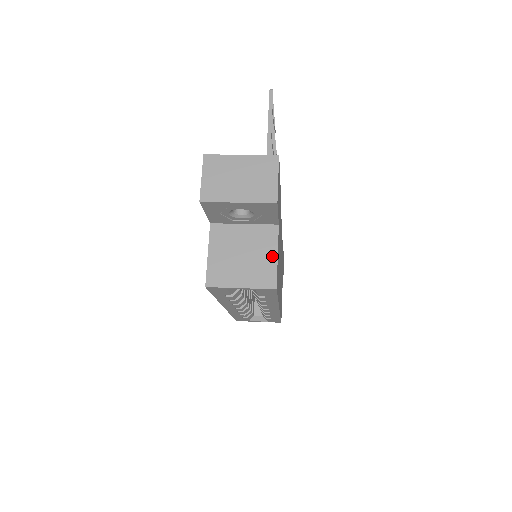
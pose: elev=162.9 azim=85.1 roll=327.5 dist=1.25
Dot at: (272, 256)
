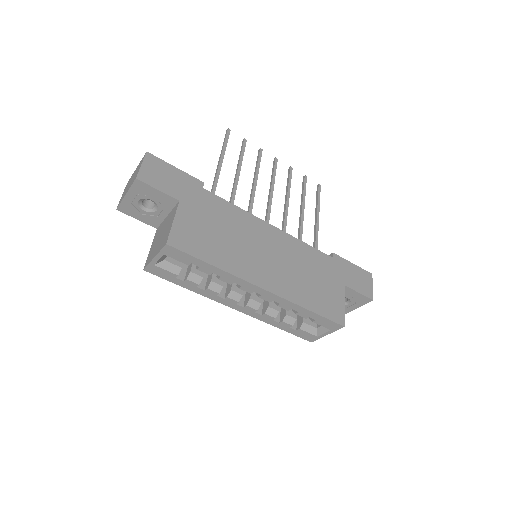
Dot at: (171, 224)
